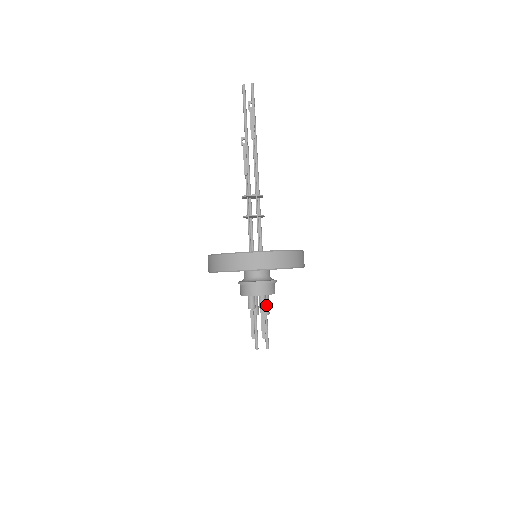
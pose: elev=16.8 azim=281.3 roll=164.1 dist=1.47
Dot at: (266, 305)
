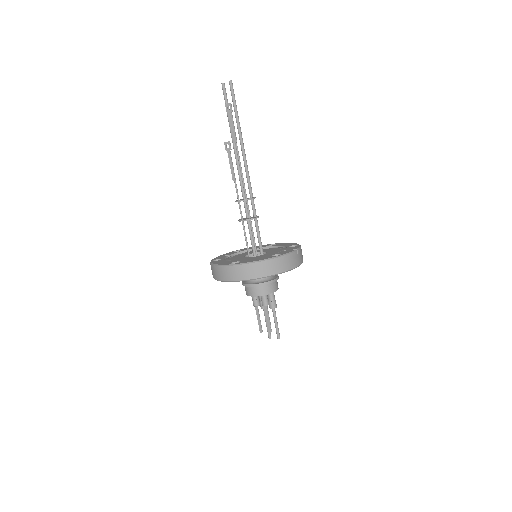
Dot at: (272, 300)
